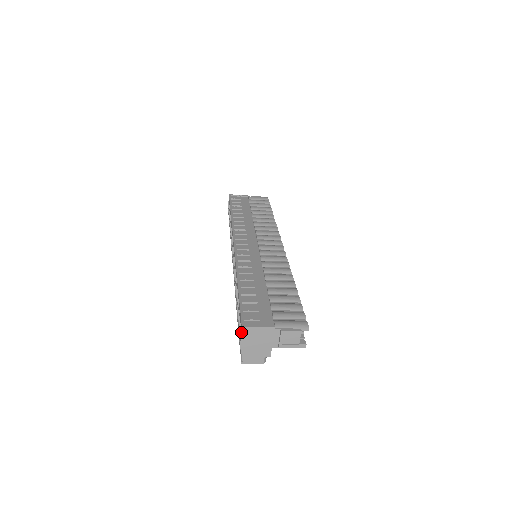
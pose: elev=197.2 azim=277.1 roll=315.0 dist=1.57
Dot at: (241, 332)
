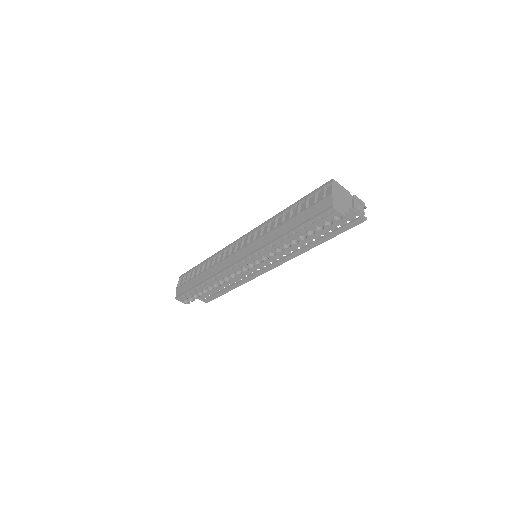
Dot at: (332, 182)
